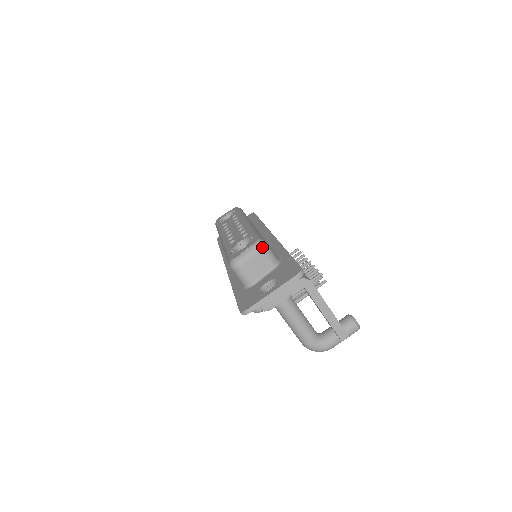
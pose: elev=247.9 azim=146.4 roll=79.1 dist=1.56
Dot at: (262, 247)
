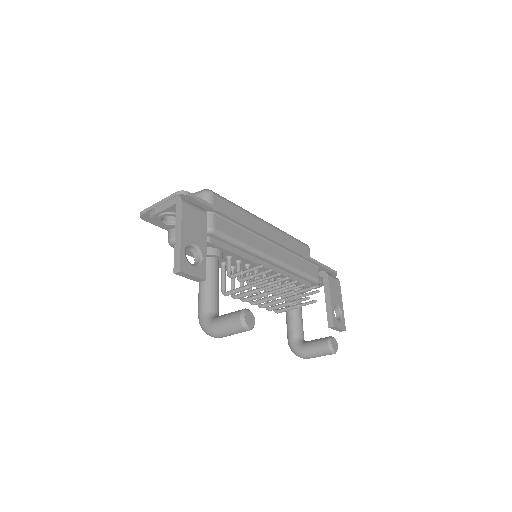
Dot at: (204, 192)
